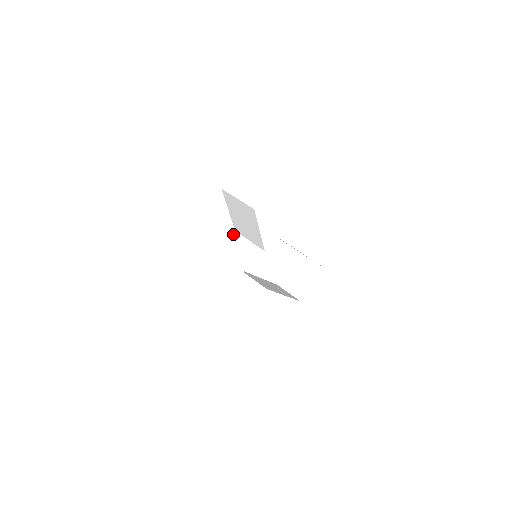
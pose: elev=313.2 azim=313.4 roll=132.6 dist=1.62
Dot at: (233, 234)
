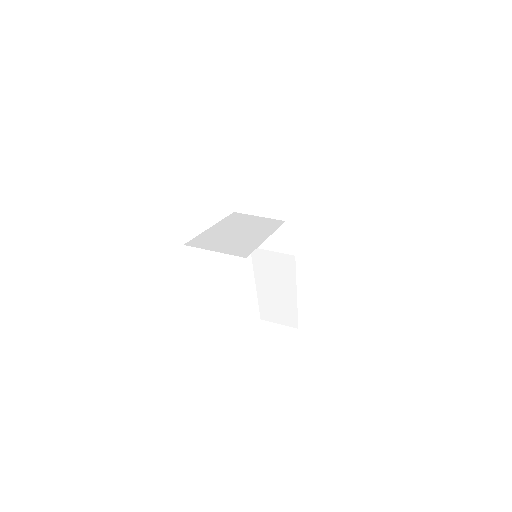
Dot at: (233, 213)
